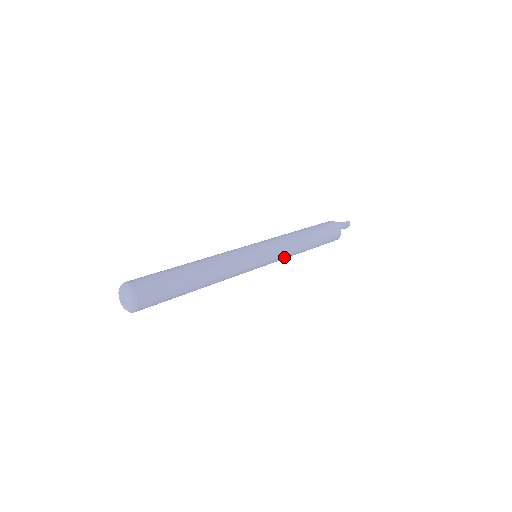
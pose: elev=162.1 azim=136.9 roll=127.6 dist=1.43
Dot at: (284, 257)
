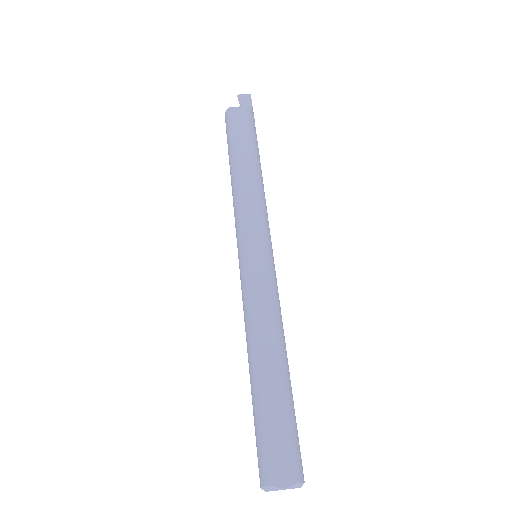
Dot at: occluded
